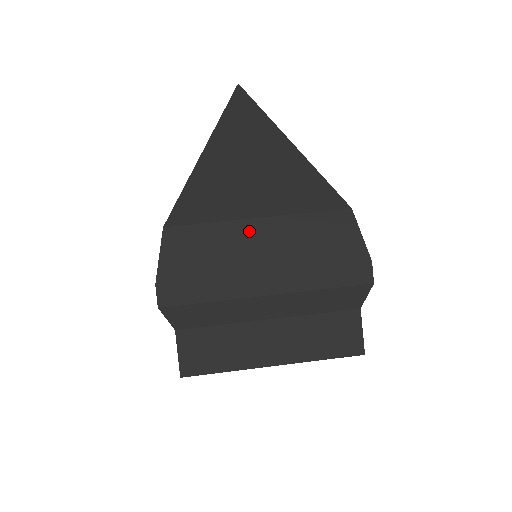
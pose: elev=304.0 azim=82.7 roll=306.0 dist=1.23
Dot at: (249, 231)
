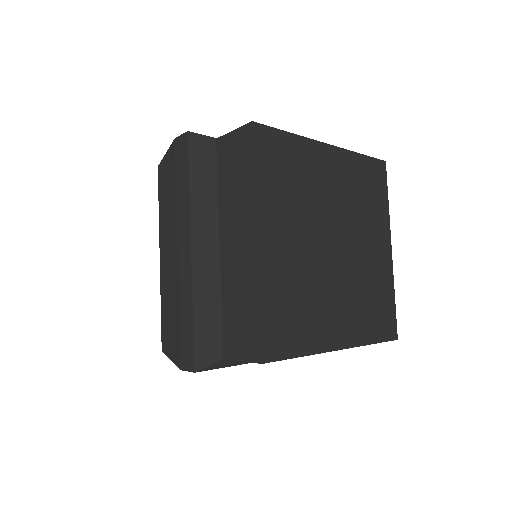
Dot at: occluded
